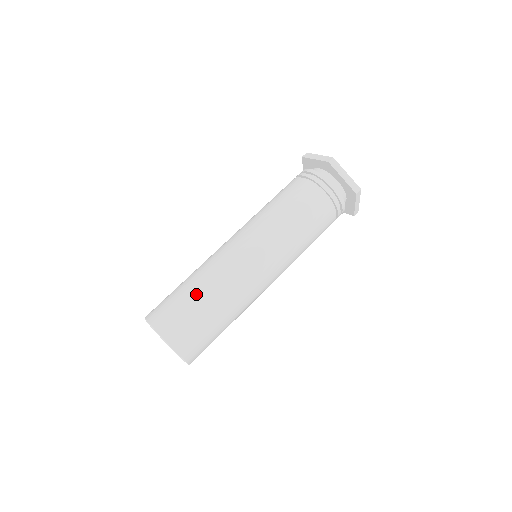
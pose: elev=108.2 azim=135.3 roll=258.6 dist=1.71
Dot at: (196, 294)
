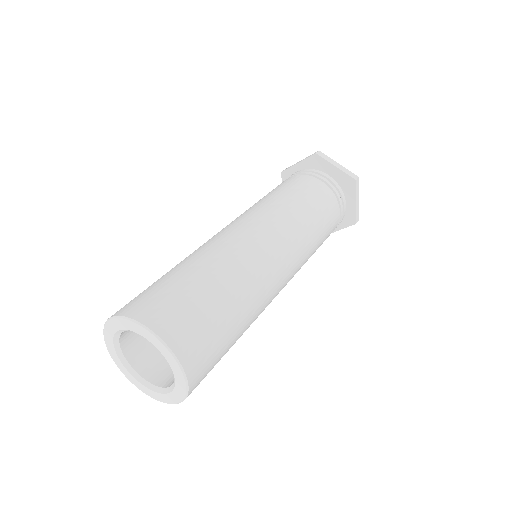
Dot at: occluded
